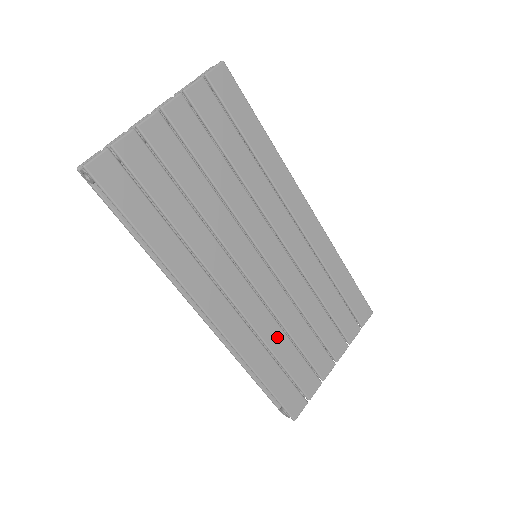
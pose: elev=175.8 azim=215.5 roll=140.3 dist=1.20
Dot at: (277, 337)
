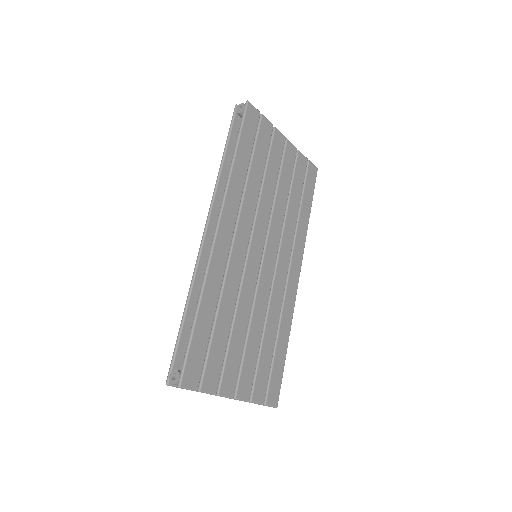
Dot at: (228, 308)
